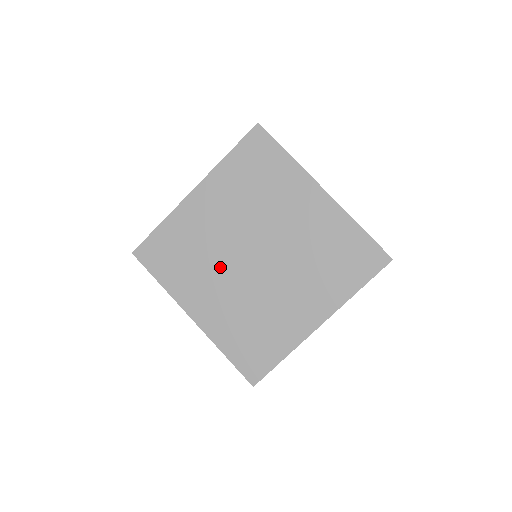
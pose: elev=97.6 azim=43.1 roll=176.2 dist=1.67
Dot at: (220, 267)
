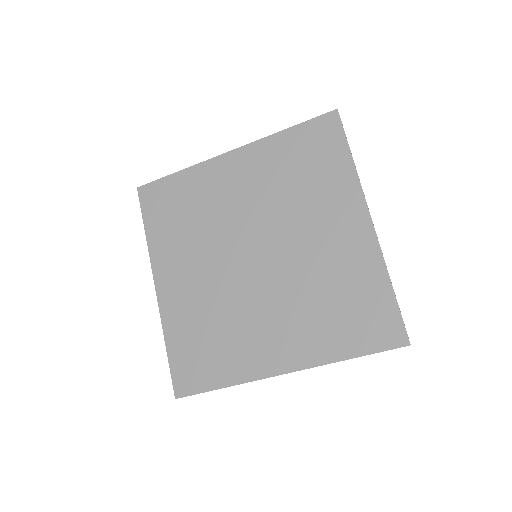
Dot at: (212, 248)
